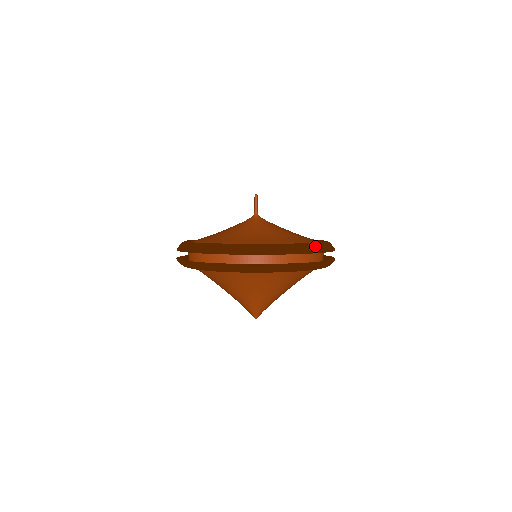
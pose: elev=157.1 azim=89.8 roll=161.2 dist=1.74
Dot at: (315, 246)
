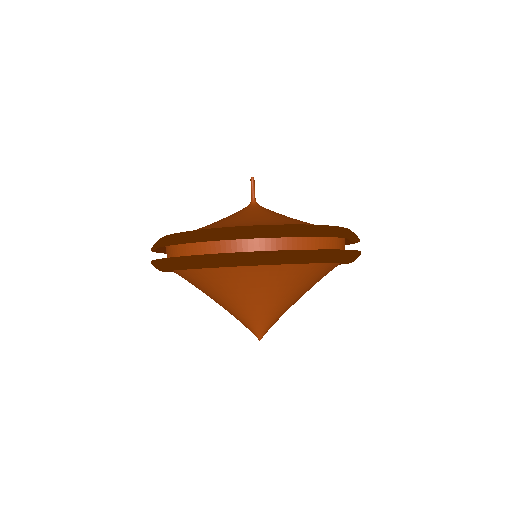
Dot at: (341, 229)
